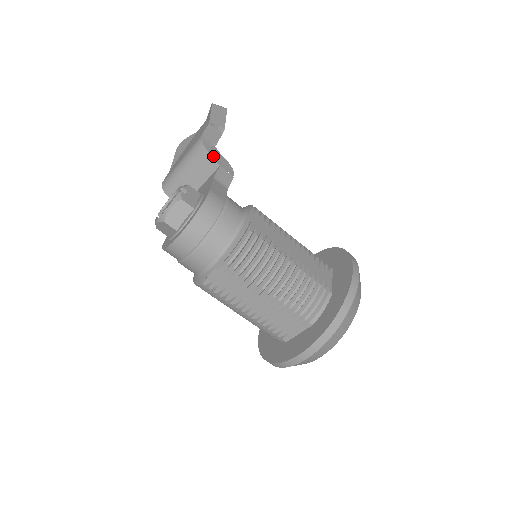
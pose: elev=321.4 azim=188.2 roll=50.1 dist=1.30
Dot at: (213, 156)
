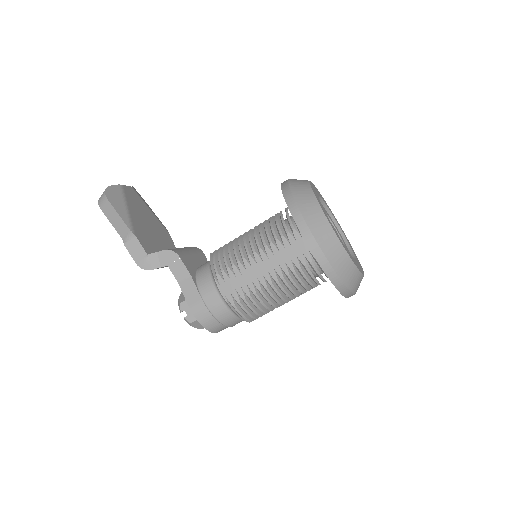
Dot at: (157, 266)
